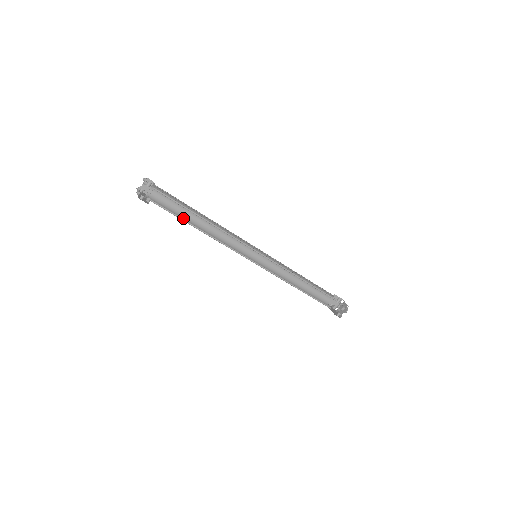
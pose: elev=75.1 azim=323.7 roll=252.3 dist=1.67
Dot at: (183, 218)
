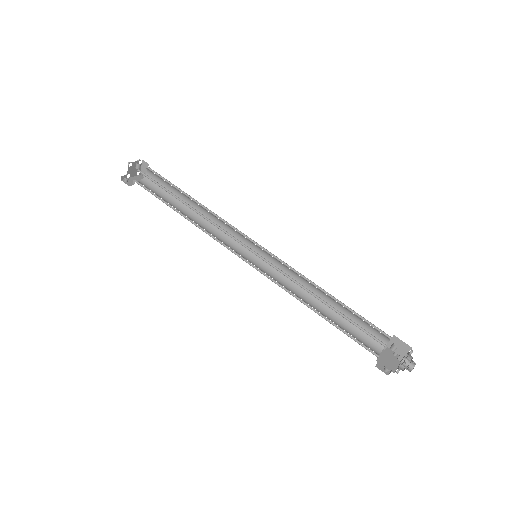
Dot at: (176, 203)
